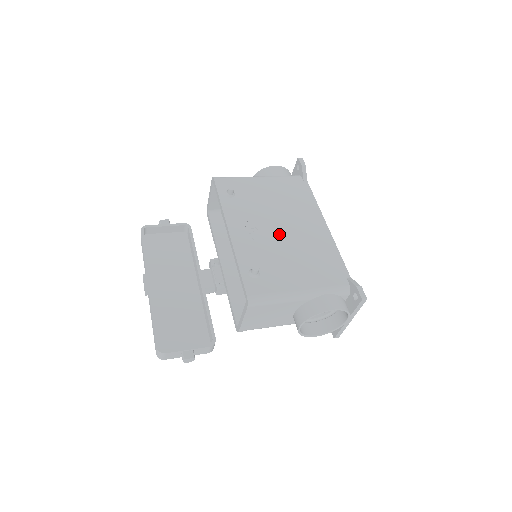
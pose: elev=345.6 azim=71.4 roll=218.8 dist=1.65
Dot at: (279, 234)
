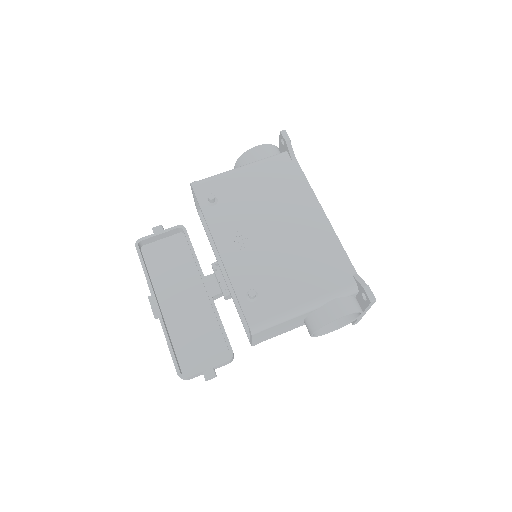
Dot at: (272, 239)
